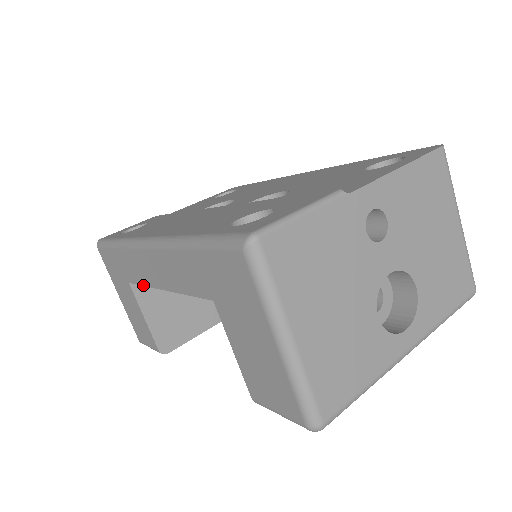
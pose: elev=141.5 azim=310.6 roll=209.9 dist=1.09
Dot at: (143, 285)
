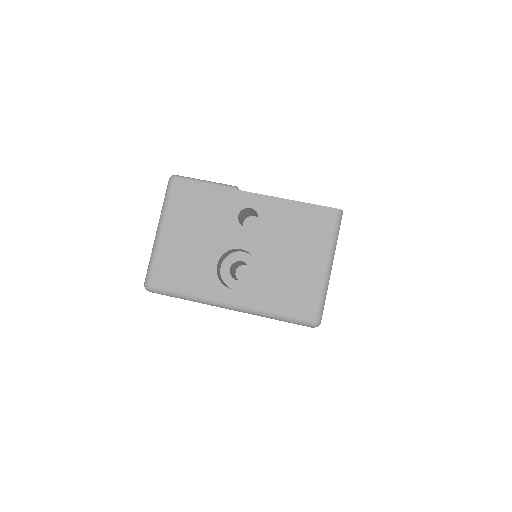
Dot at: occluded
